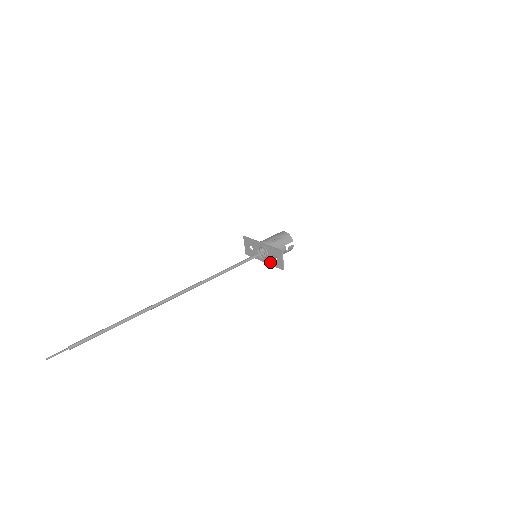
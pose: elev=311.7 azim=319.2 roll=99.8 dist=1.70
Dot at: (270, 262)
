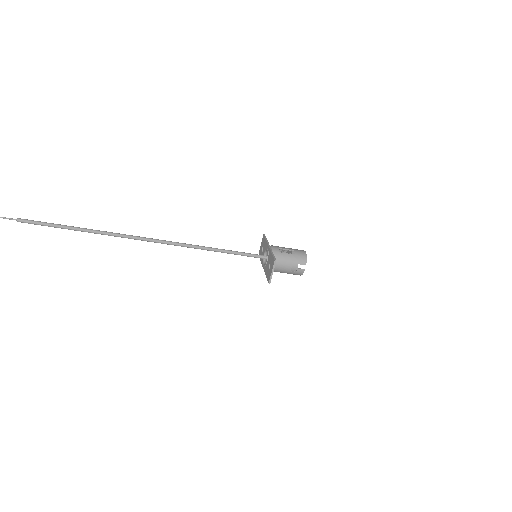
Dot at: (266, 270)
